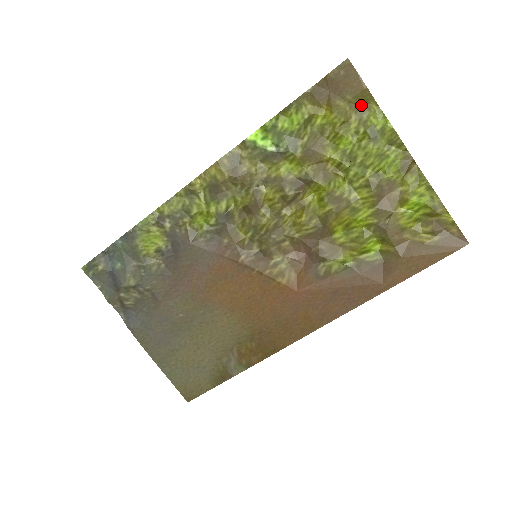
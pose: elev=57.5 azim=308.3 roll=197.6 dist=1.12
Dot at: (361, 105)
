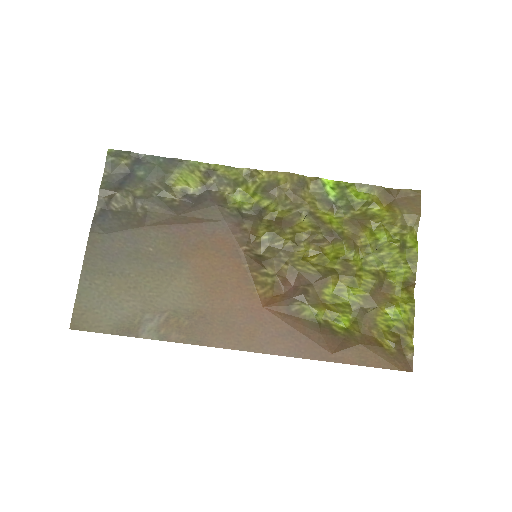
Dot at: (408, 223)
